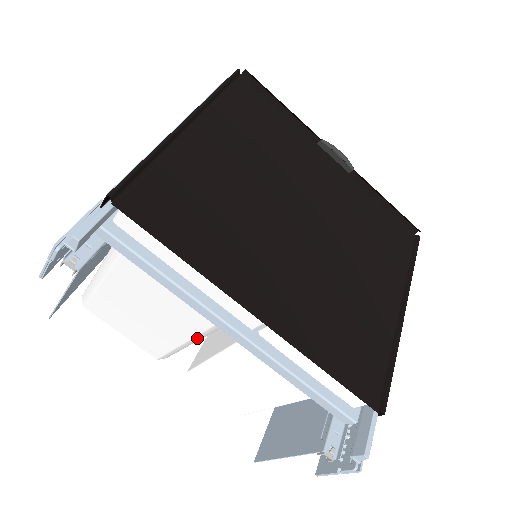
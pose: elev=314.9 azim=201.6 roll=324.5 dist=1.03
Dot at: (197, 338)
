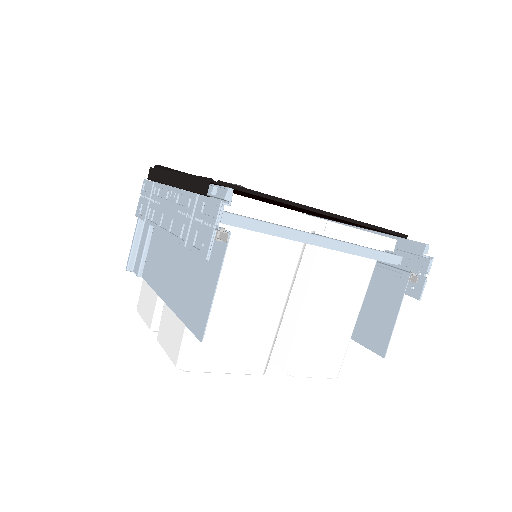
Dot at: (286, 302)
